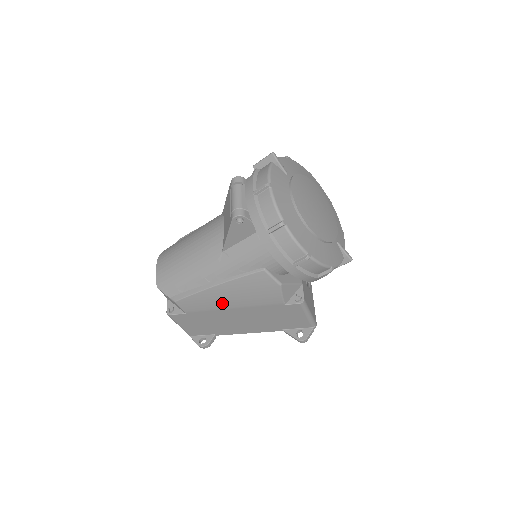
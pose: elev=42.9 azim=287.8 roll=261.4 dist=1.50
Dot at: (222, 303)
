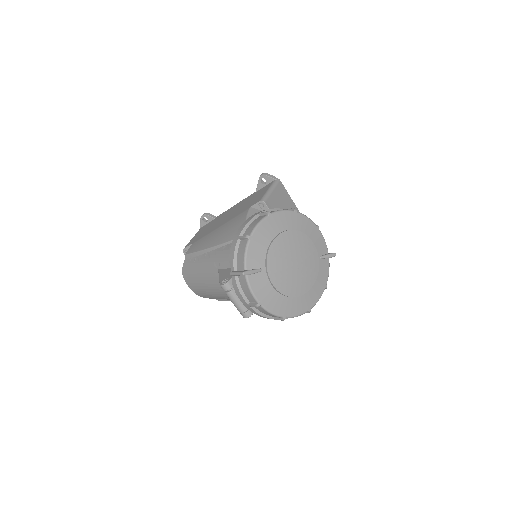
Dot at: occluded
